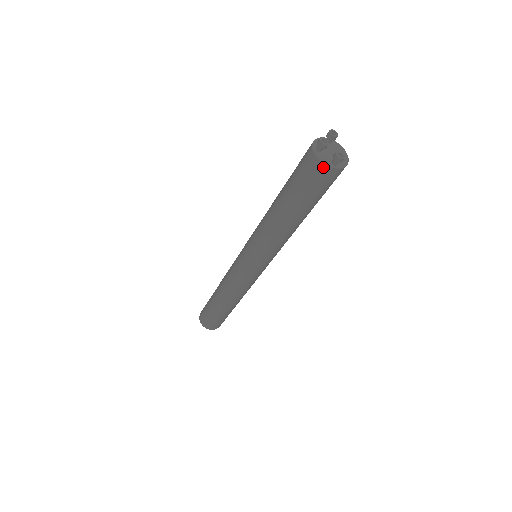
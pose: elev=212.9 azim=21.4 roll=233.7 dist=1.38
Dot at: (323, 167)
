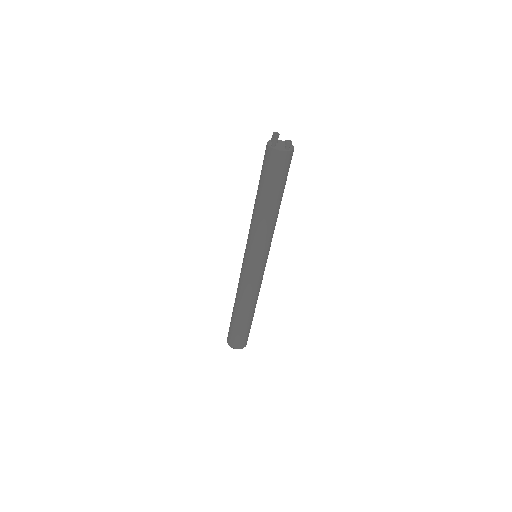
Dot at: (282, 154)
